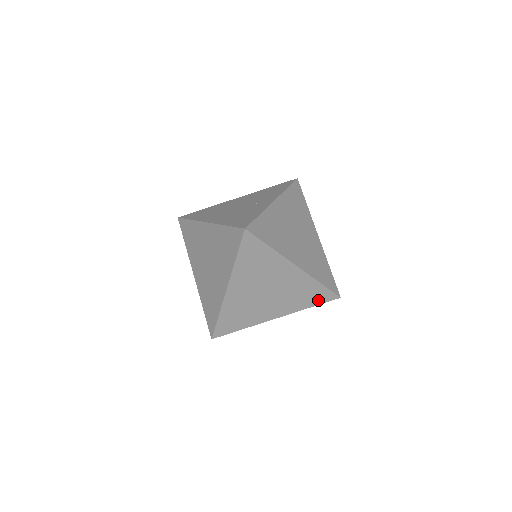
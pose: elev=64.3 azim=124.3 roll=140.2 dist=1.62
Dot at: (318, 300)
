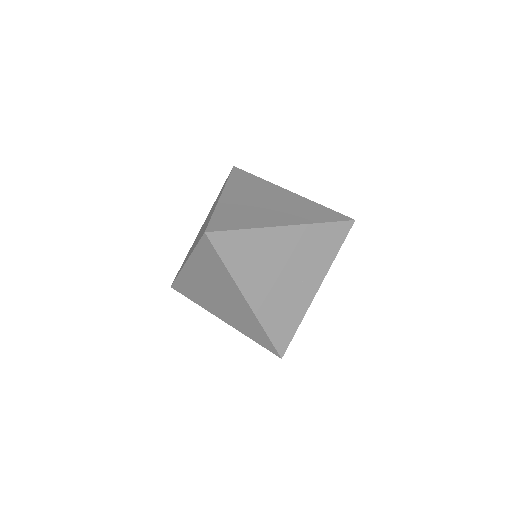
Dot at: occluded
